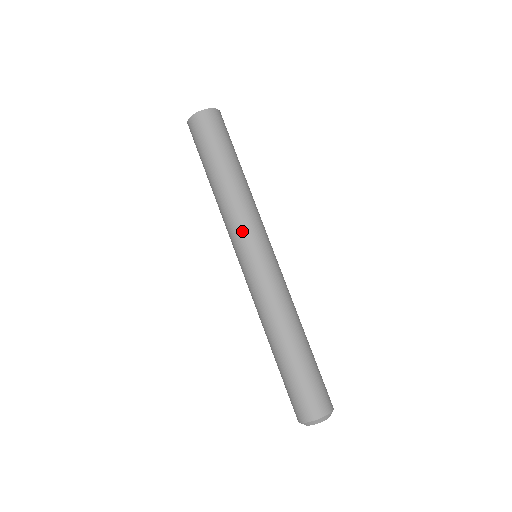
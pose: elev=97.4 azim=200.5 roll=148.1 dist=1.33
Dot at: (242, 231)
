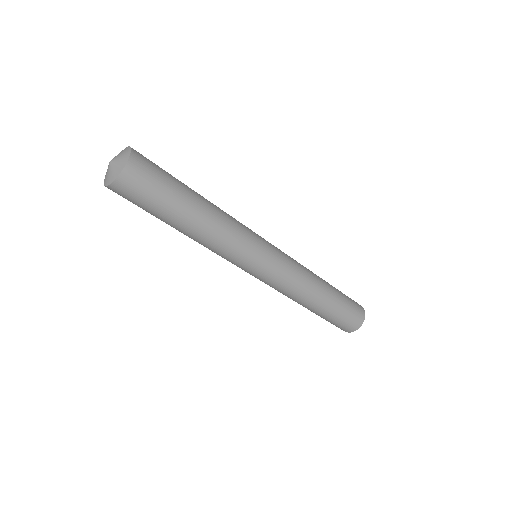
Dot at: occluded
